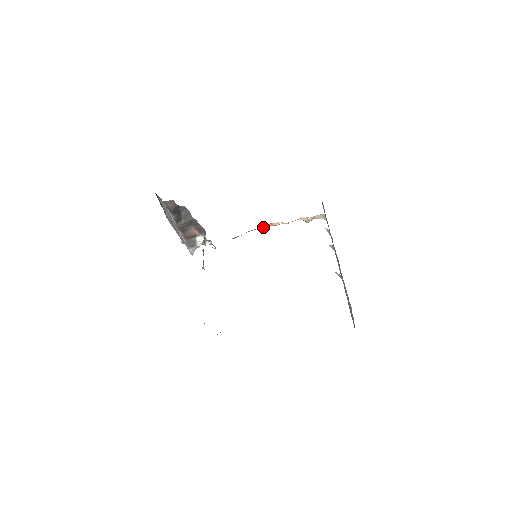
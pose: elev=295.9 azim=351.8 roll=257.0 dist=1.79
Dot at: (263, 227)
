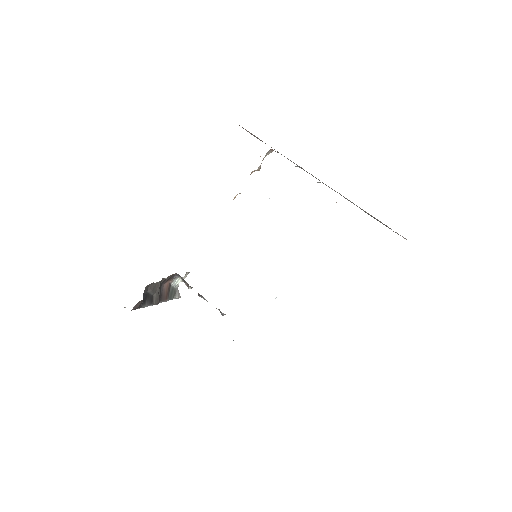
Dot at: occluded
